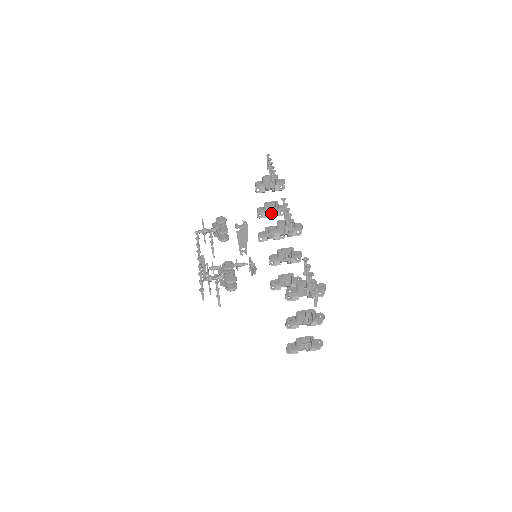
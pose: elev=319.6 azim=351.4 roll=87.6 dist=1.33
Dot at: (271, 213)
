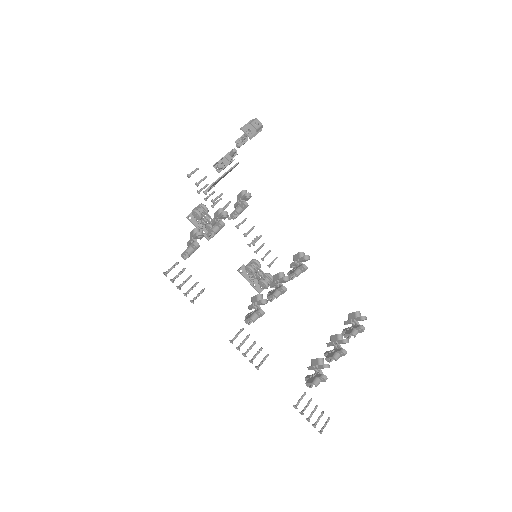
Dot at: occluded
